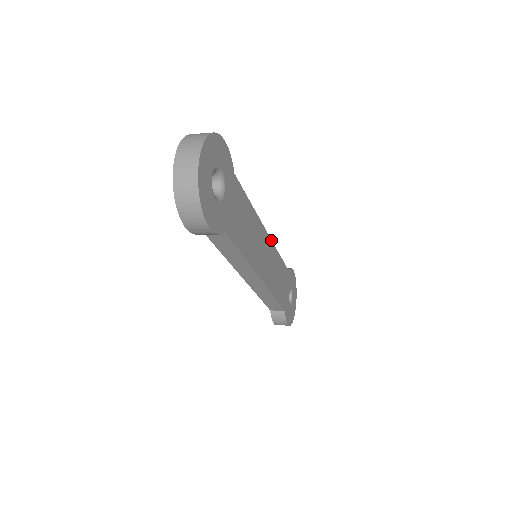
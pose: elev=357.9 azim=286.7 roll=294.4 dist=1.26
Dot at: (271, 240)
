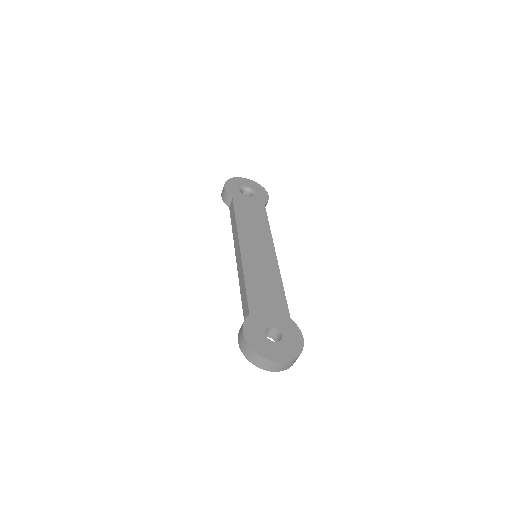
Dot at: occluded
